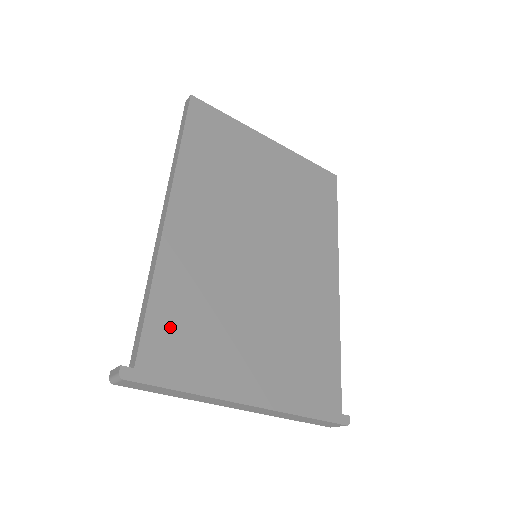
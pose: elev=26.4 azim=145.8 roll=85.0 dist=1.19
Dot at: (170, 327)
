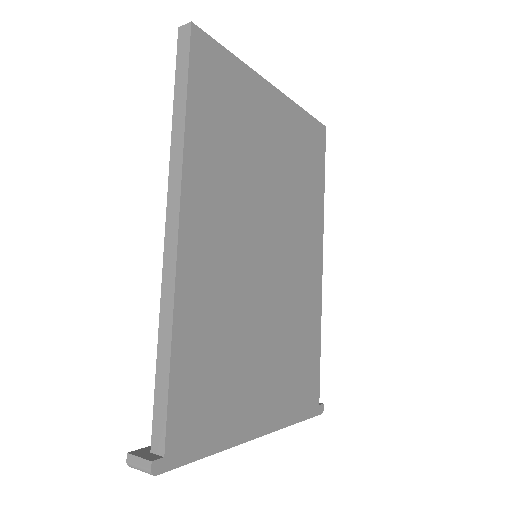
Dot at: (192, 390)
